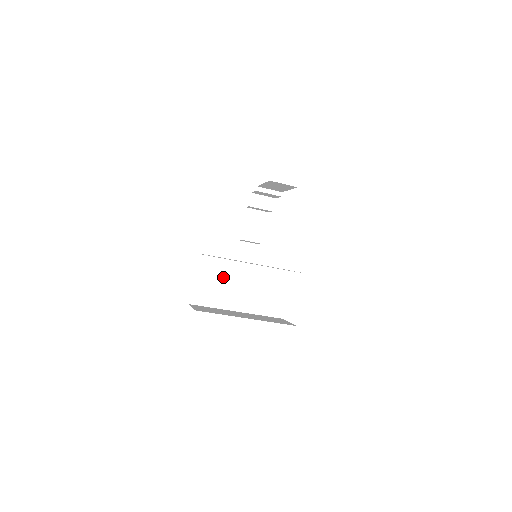
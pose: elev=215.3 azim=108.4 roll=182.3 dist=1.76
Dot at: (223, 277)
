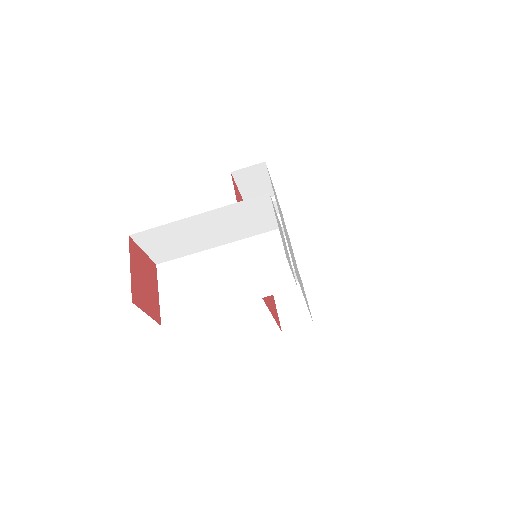
Dot at: (194, 275)
